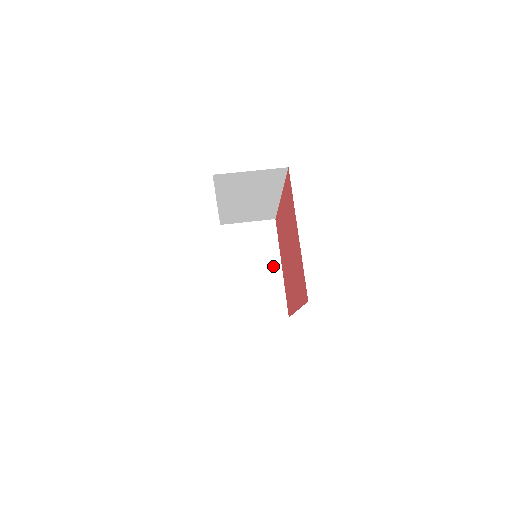
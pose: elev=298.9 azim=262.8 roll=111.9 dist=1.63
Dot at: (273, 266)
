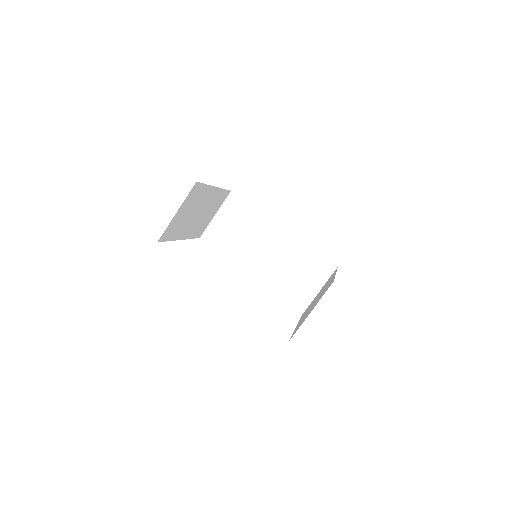
Dot at: (210, 195)
